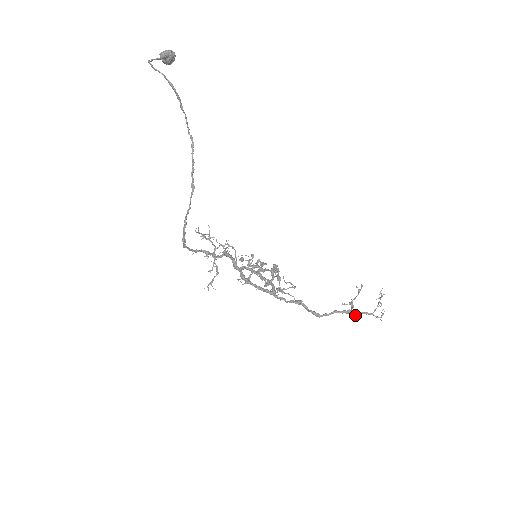
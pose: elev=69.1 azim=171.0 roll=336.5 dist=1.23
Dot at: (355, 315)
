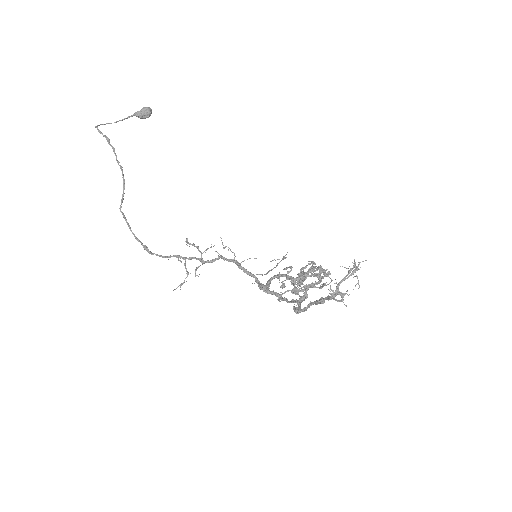
Dot at: (323, 303)
